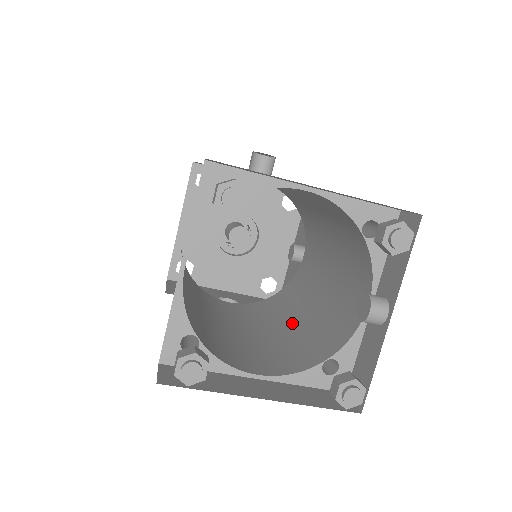
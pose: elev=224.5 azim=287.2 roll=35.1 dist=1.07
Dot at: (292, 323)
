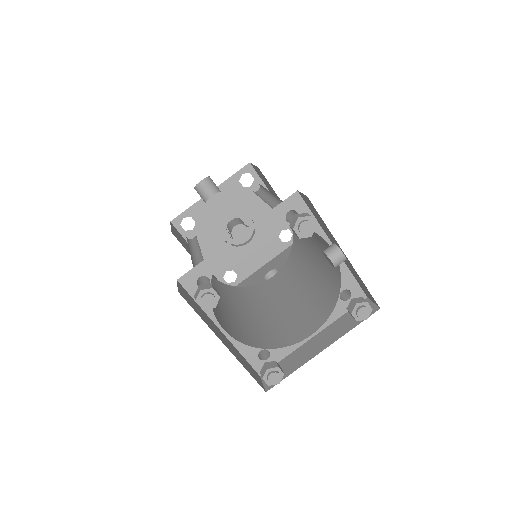
Dot at: (312, 271)
